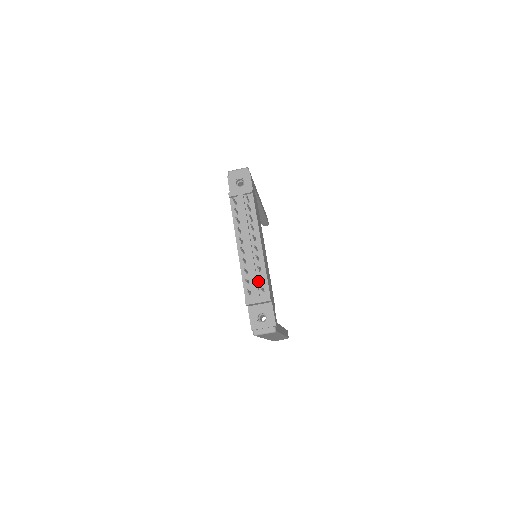
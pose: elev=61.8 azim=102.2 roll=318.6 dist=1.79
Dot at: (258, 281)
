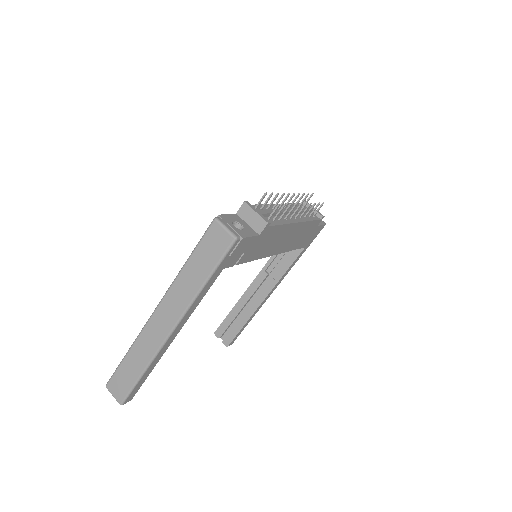
Dot at: occluded
